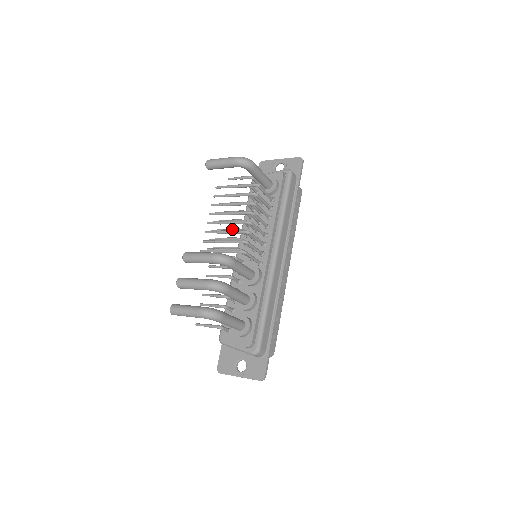
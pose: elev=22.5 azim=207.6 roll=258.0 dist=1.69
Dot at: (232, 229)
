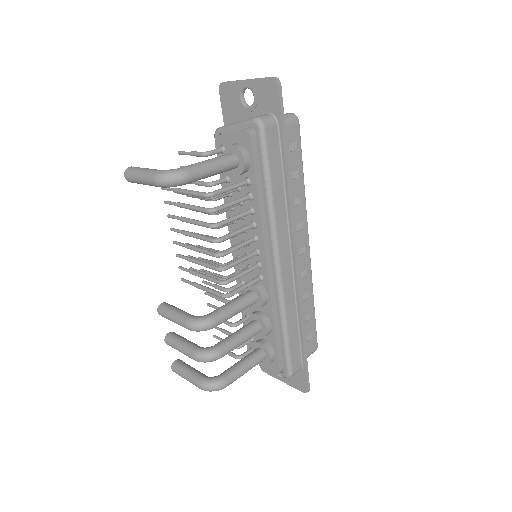
Dot at: occluded
